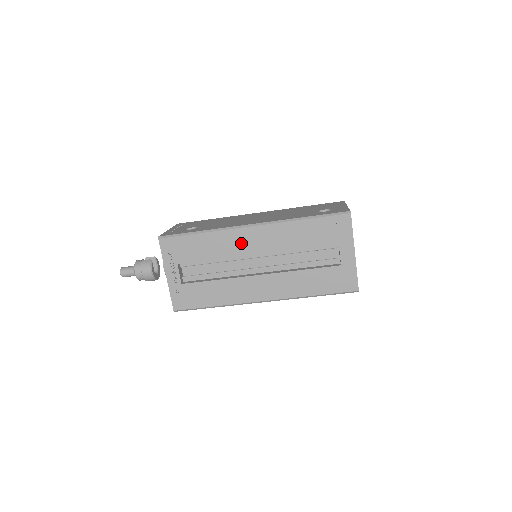
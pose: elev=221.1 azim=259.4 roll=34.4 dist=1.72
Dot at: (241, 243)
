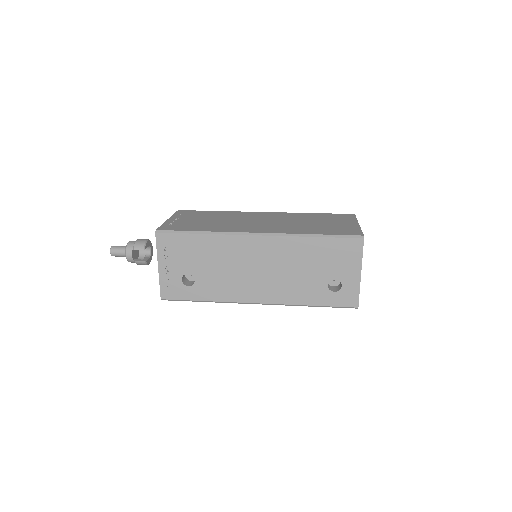
Dot at: occluded
